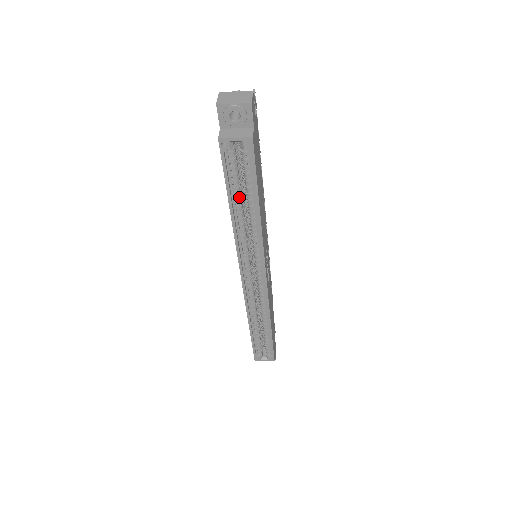
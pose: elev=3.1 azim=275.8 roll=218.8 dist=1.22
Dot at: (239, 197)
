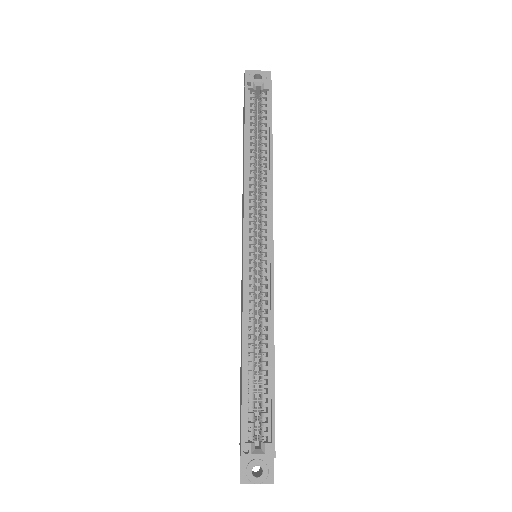
Dot at: (254, 138)
